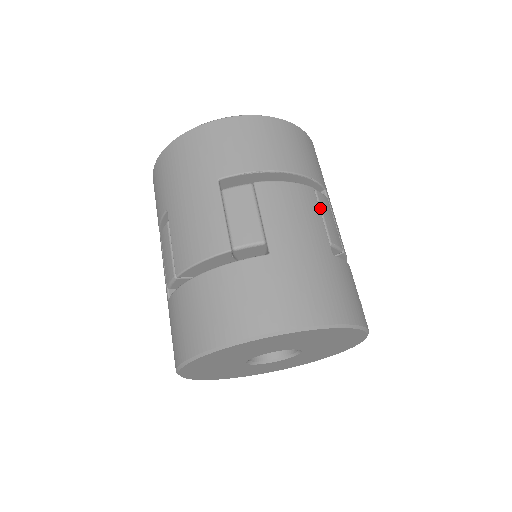
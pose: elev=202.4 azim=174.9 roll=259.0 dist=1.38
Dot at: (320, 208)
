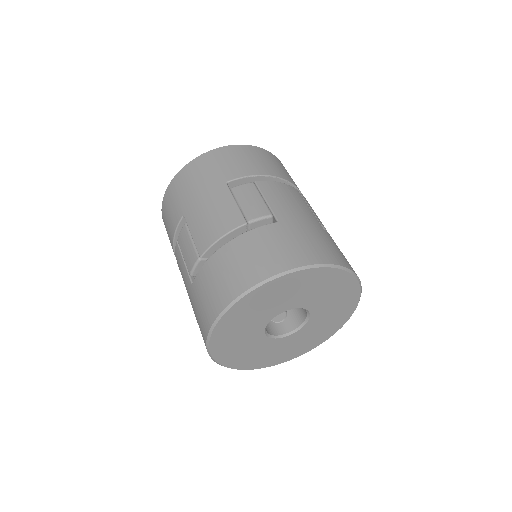
Dot at: (305, 202)
